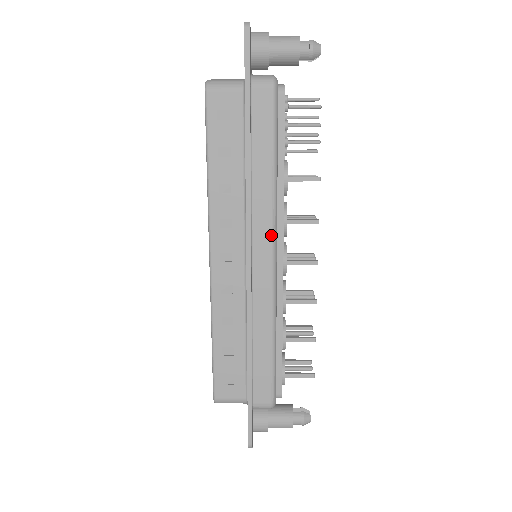
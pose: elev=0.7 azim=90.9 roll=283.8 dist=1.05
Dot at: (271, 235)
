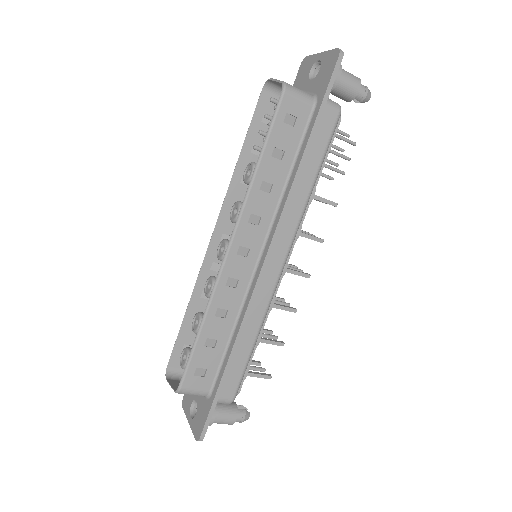
Dot at: (290, 242)
